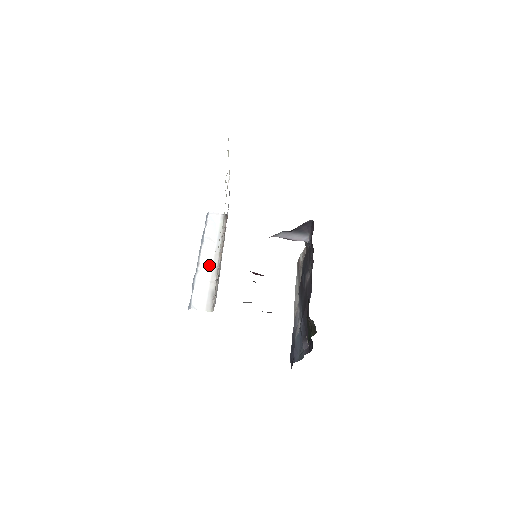
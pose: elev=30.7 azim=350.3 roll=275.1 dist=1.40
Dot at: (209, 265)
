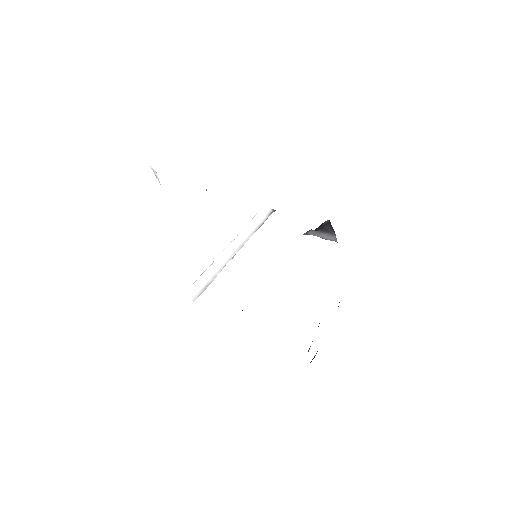
Dot at: (223, 260)
